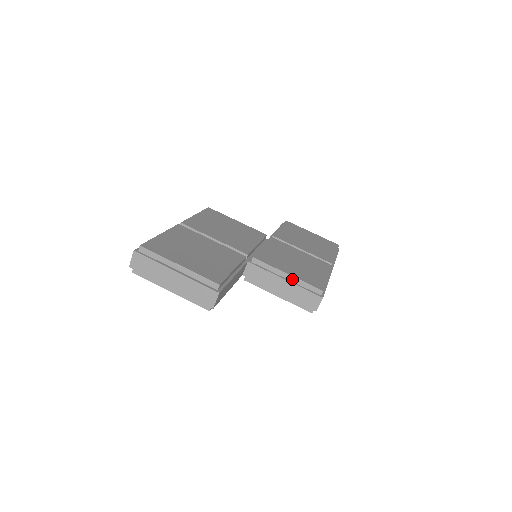
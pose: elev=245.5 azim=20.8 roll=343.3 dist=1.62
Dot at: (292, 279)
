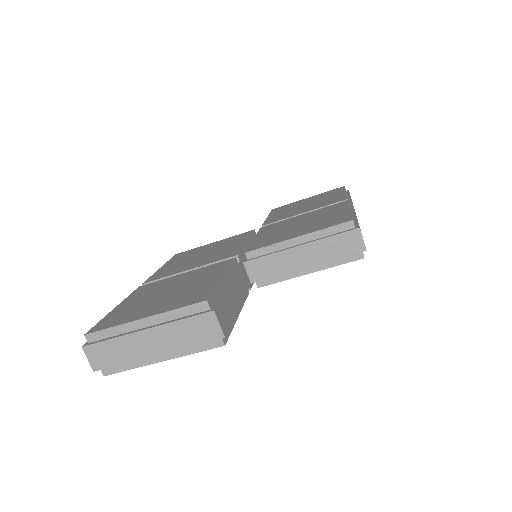
Dot at: (307, 239)
